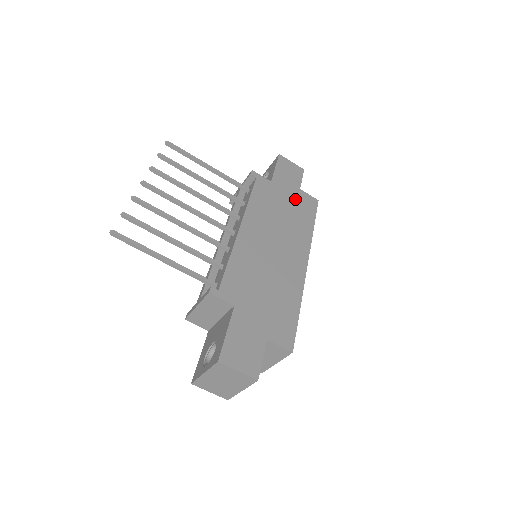
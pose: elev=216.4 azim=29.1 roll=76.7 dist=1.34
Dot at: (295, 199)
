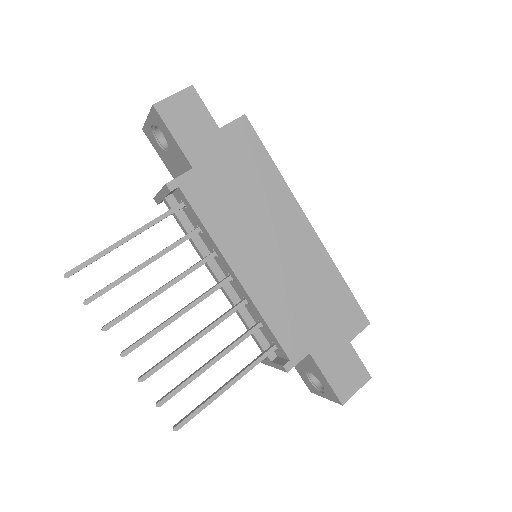
Dot at: (230, 154)
